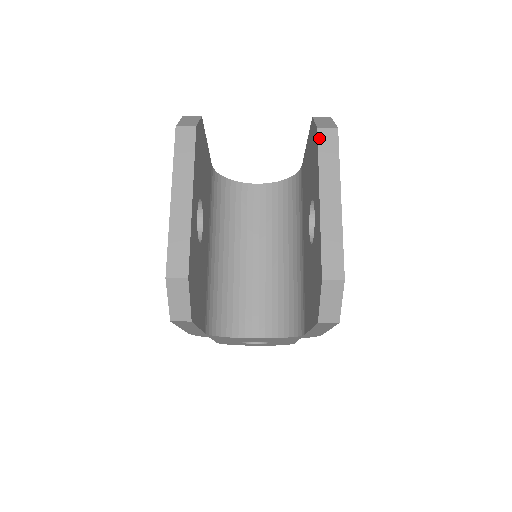
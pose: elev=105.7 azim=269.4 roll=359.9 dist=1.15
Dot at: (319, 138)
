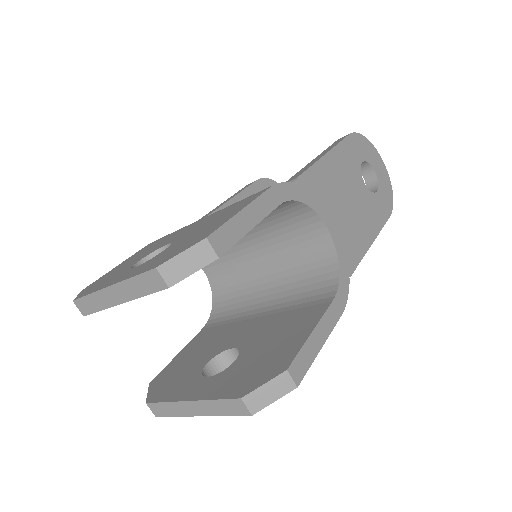
Dot at: (233, 400)
